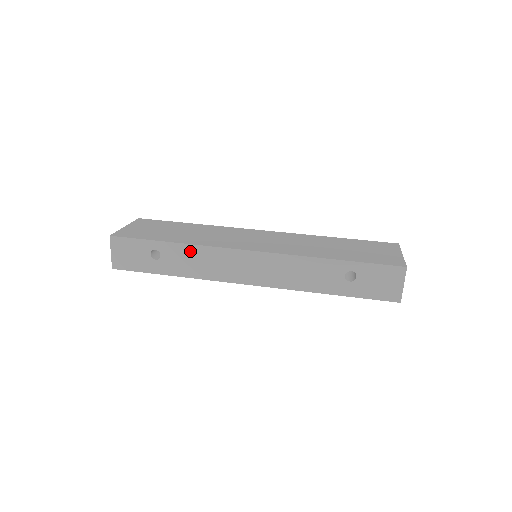
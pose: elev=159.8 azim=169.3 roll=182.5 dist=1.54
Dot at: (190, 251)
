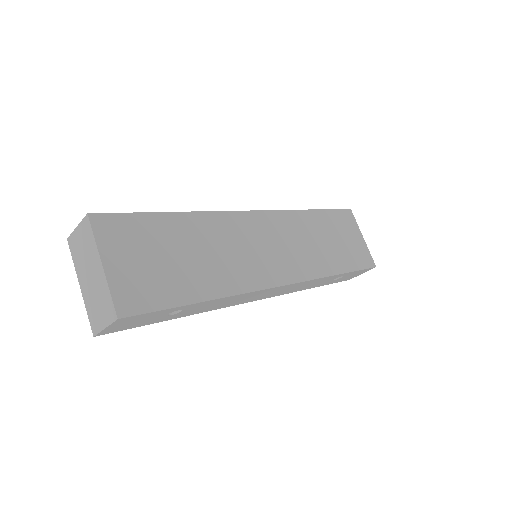
Dot at: (223, 300)
